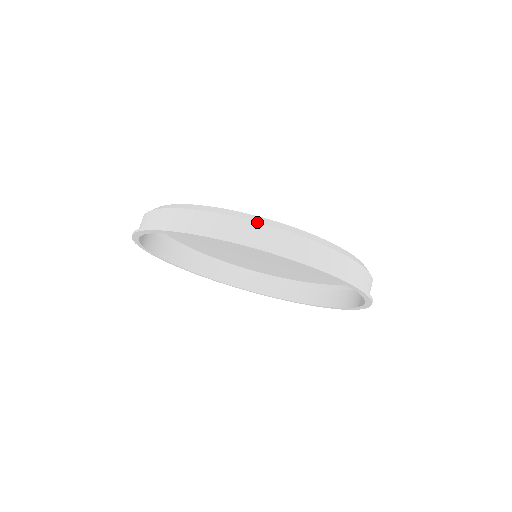
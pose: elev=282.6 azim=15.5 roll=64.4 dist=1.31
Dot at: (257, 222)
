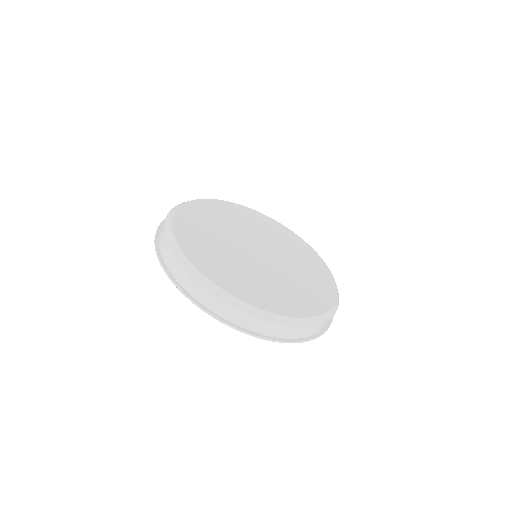
Dot at: occluded
